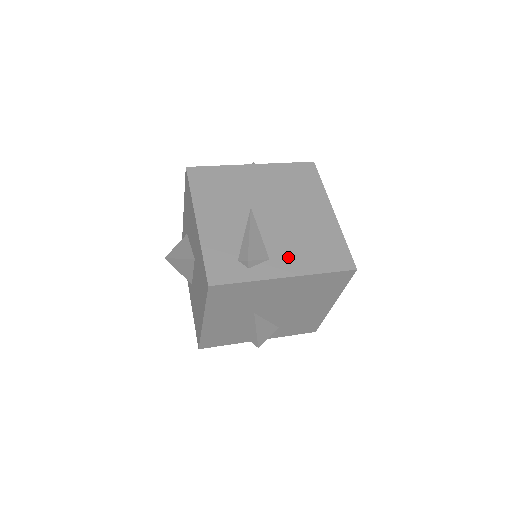
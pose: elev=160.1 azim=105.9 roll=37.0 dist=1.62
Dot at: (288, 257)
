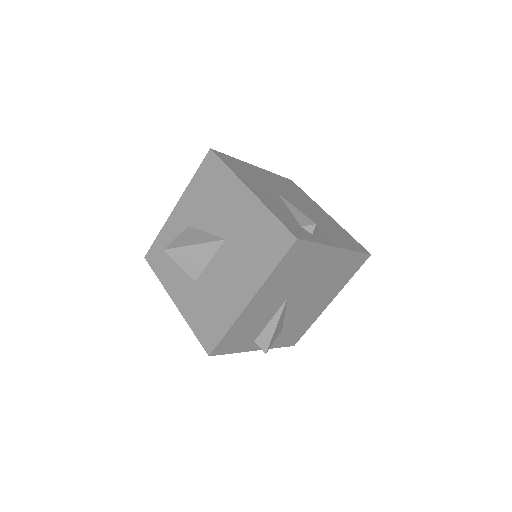
Dot at: (329, 234)
